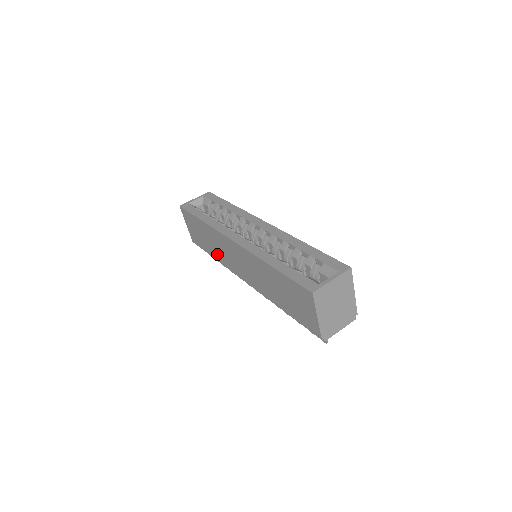
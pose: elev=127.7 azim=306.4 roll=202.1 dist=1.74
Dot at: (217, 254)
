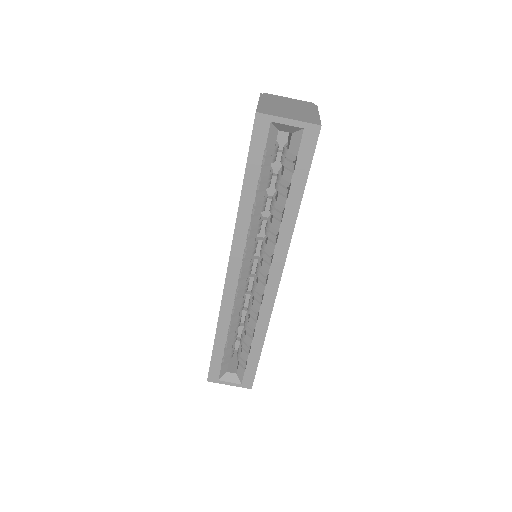
Dot at: occluded
